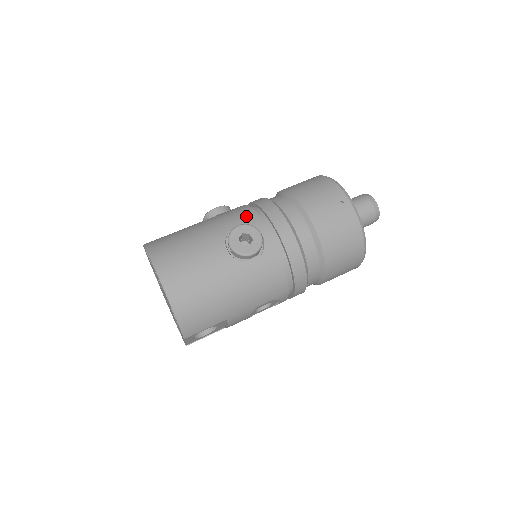
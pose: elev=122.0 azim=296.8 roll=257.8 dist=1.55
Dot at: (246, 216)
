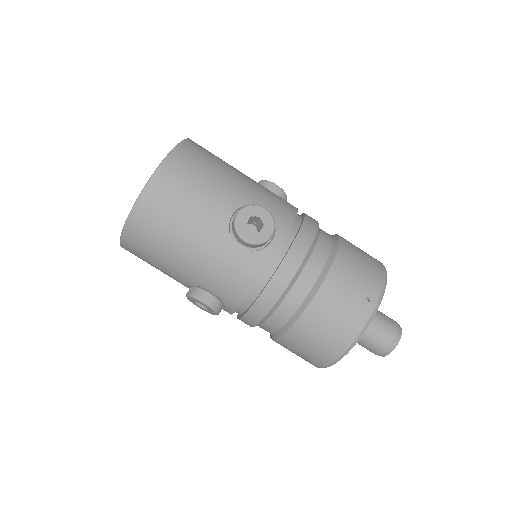
Dot at: (231, 296)
